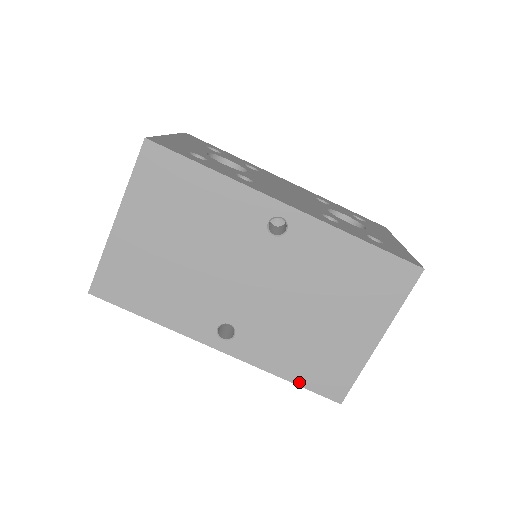
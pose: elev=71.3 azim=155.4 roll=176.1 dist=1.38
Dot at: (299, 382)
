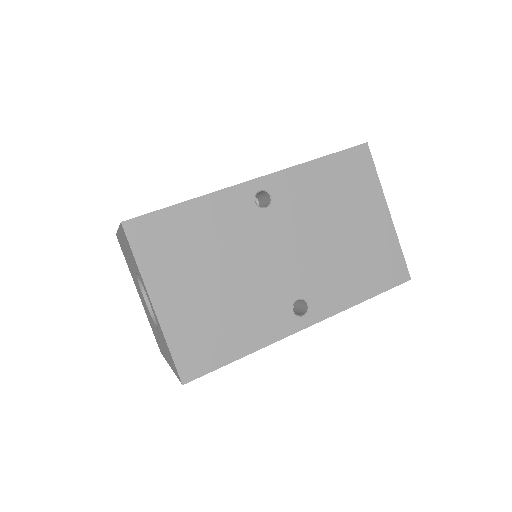
Dot at: (375, 292)
